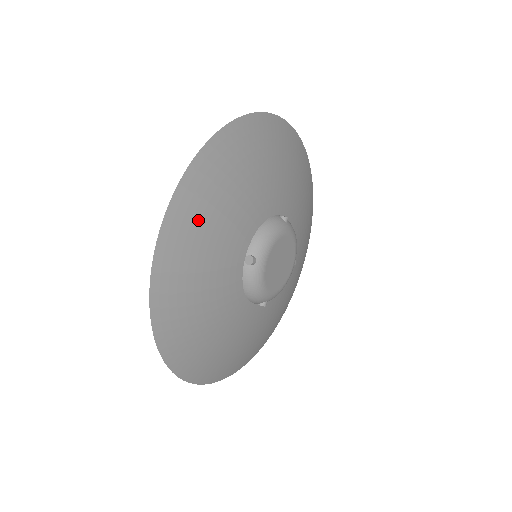
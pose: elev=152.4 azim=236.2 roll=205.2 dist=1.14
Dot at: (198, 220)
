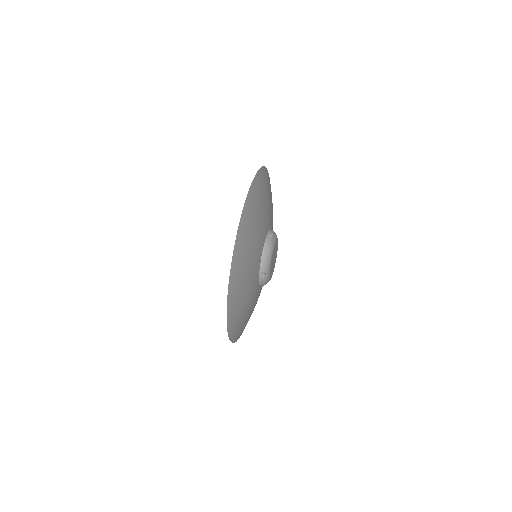
Dot at: (240, 284)
